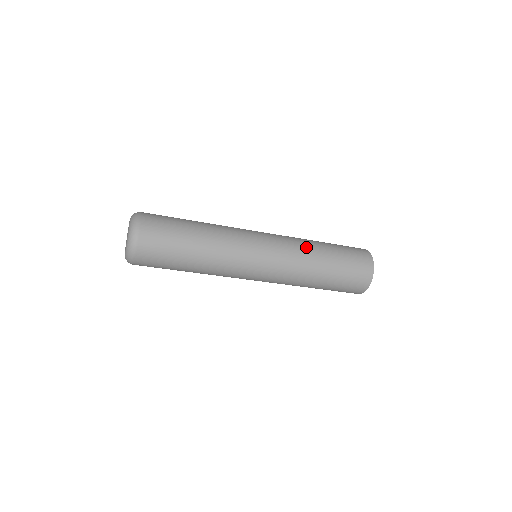
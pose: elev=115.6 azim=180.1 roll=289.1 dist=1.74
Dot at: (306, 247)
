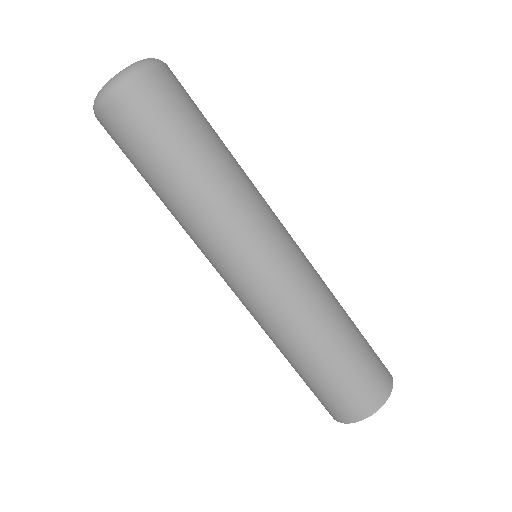
Dot at: (329, 289)
